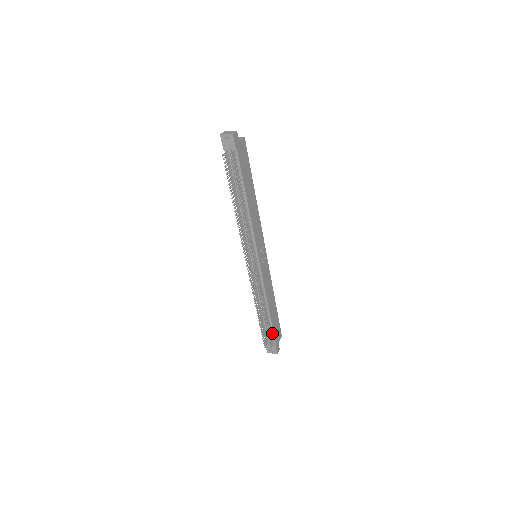
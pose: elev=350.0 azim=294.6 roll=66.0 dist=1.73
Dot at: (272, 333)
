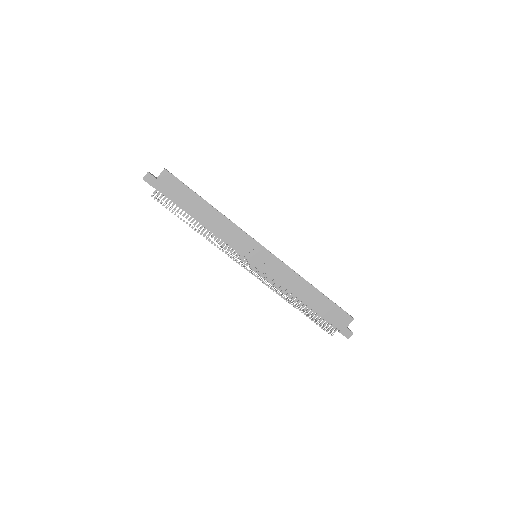
Dot at: (327, 320)
